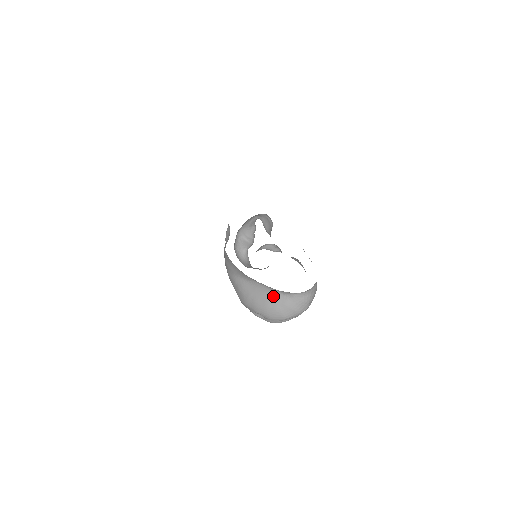
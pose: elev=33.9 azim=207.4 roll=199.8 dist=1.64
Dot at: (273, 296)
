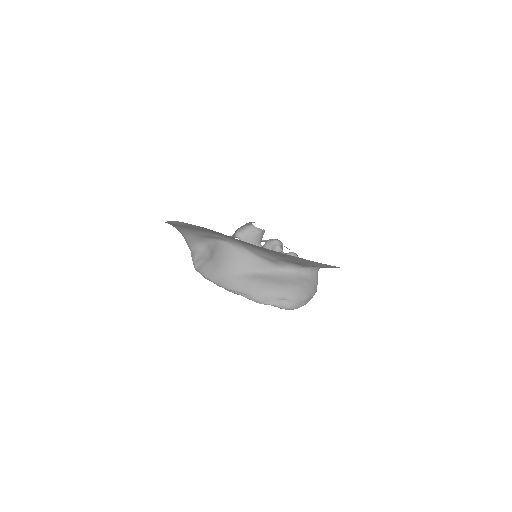
Dot at: (294, 277)
